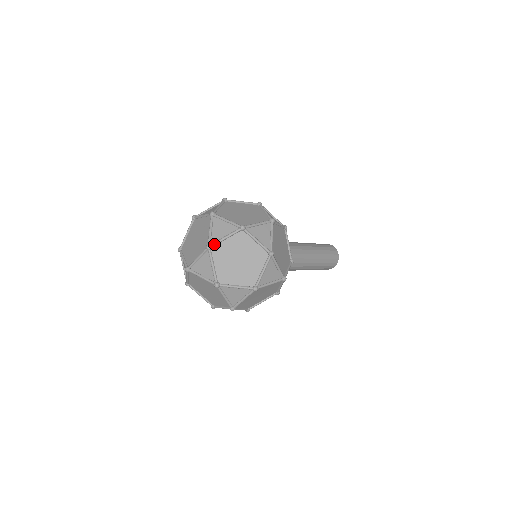
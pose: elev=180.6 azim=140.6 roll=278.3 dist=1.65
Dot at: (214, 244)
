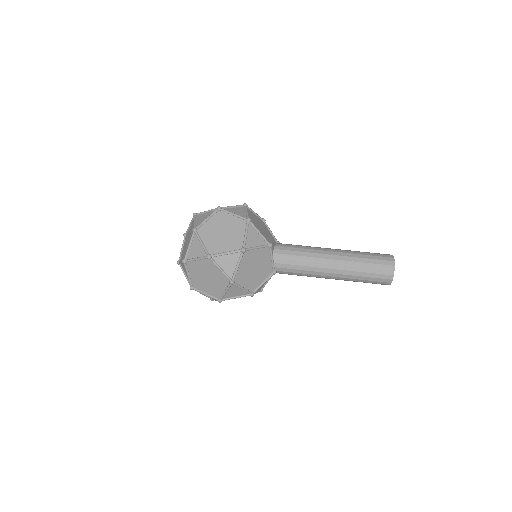
Dot at: occluded
